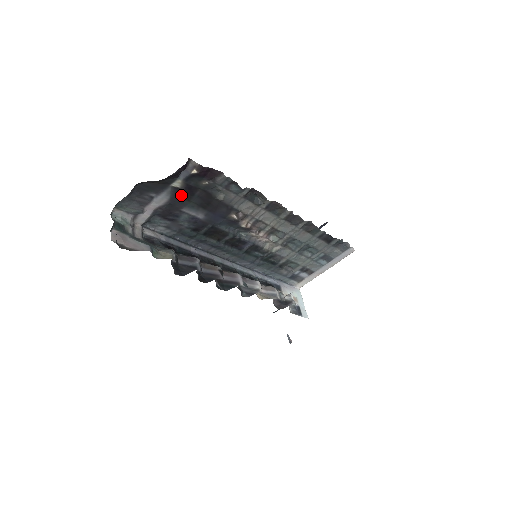
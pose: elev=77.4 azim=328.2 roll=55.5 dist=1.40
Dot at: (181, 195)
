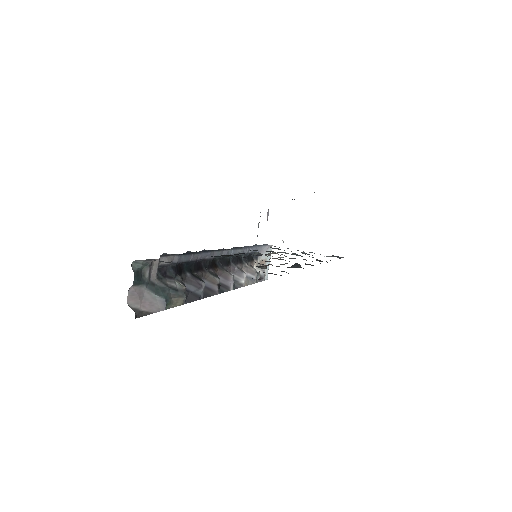
Dot at: occluded
